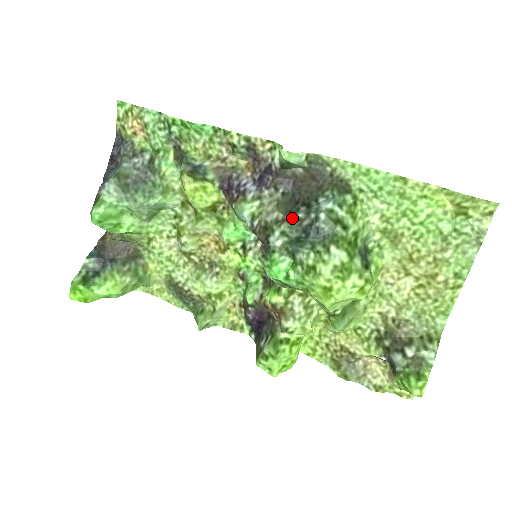
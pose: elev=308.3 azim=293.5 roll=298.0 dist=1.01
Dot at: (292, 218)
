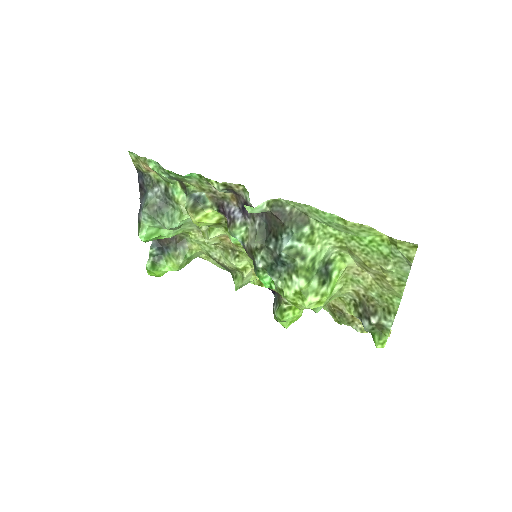
Dot at: (267, 247)
